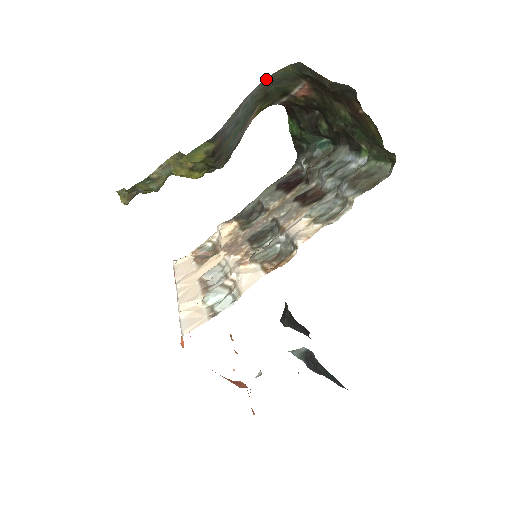
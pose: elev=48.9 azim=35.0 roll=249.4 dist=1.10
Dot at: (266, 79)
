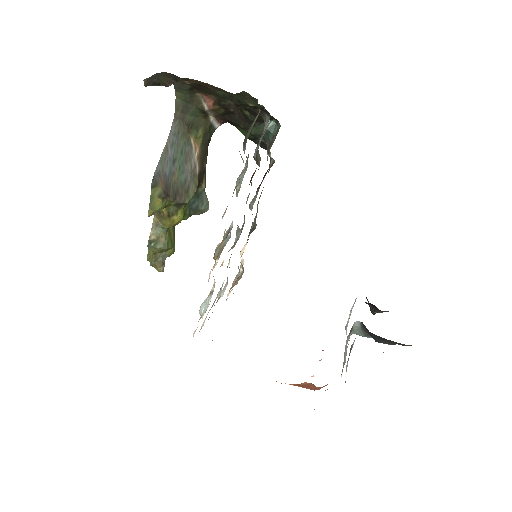
Dot at: (175, 114)
